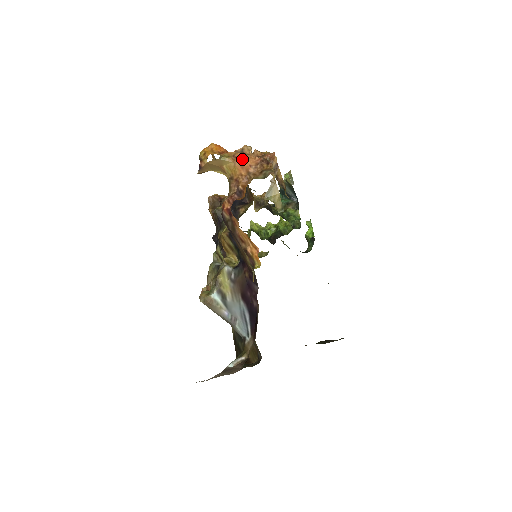
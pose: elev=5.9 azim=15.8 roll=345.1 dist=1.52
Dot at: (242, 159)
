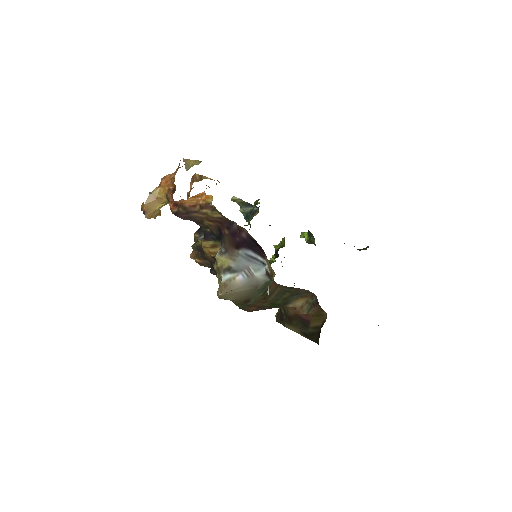
Dot at: (163, 180)
